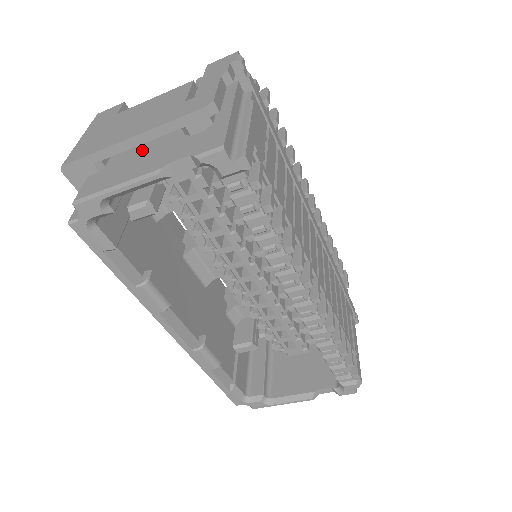
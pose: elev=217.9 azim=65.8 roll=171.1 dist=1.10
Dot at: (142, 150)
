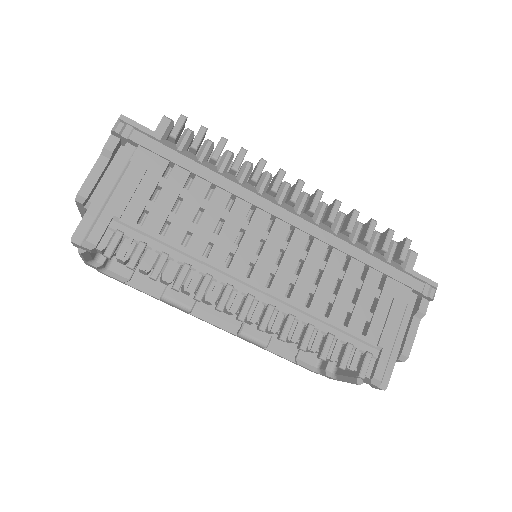
Dot at: occluded
